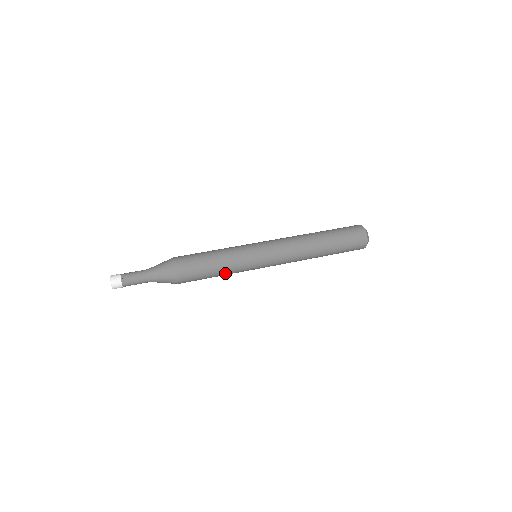
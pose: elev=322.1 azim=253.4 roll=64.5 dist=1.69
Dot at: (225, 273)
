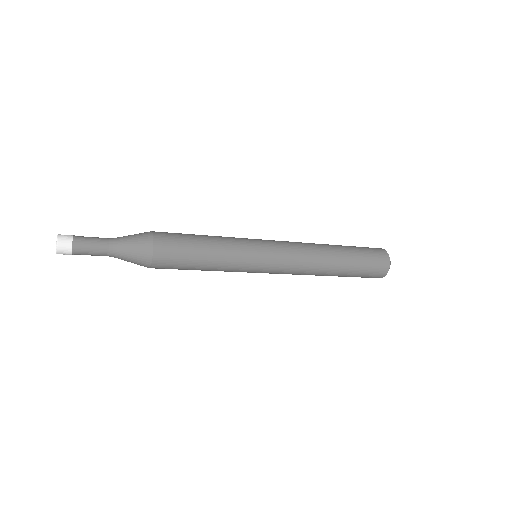
Dot at: (216, 264)
